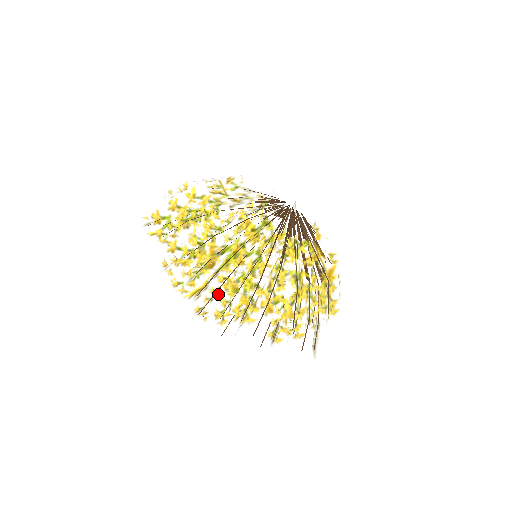
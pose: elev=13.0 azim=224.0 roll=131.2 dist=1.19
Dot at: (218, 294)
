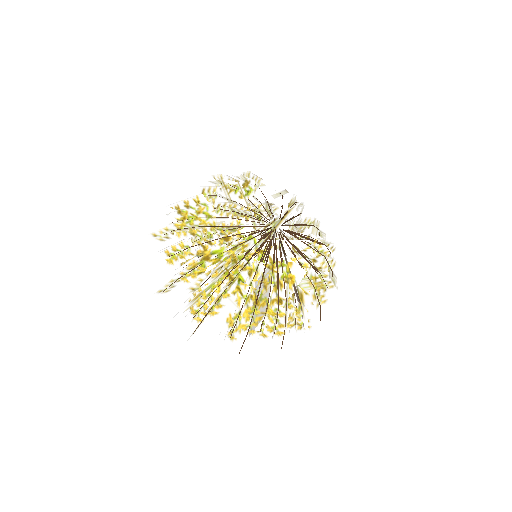
Dot at: occluded
